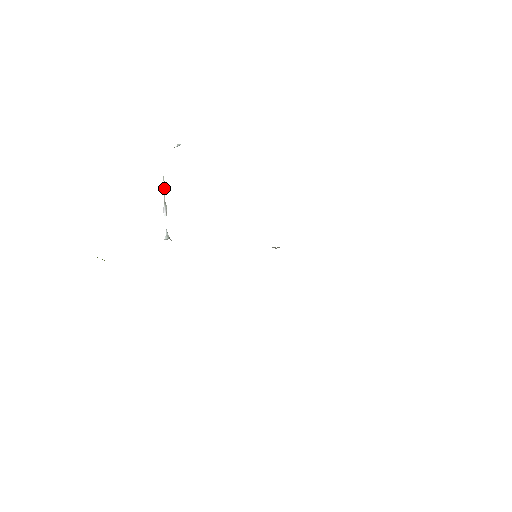
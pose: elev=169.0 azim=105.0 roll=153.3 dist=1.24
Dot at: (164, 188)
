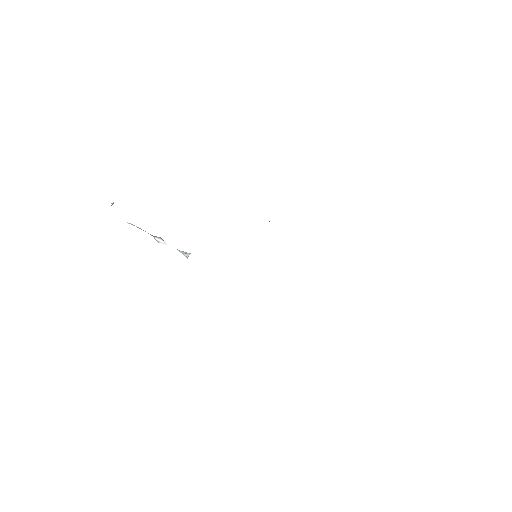
Dot at: occluded
